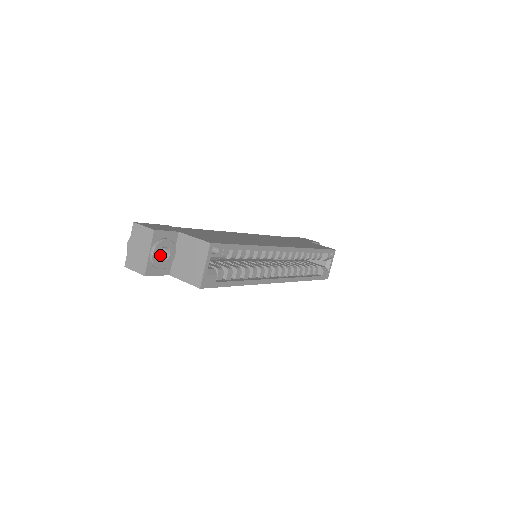
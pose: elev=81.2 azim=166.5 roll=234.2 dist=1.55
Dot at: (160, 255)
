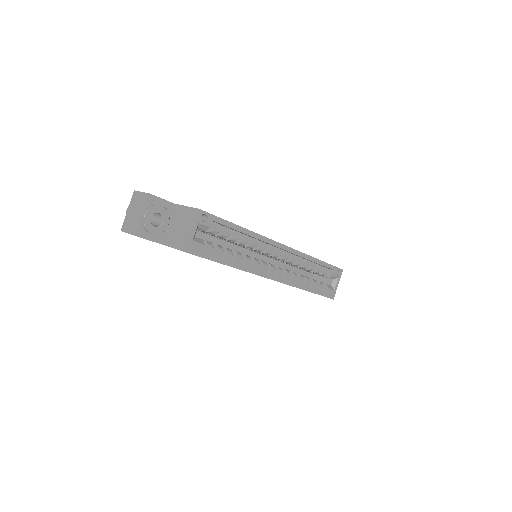
Dot at: (154, 223)
